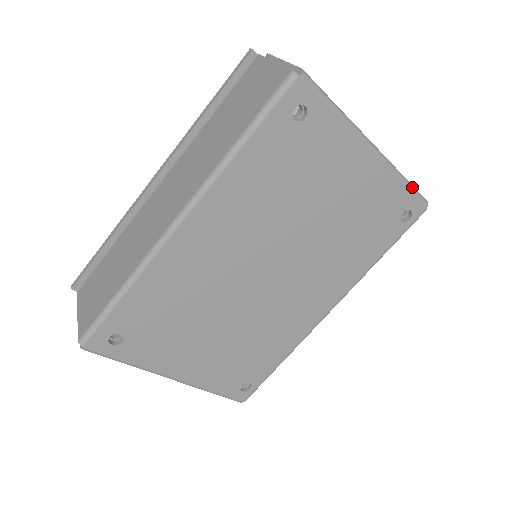
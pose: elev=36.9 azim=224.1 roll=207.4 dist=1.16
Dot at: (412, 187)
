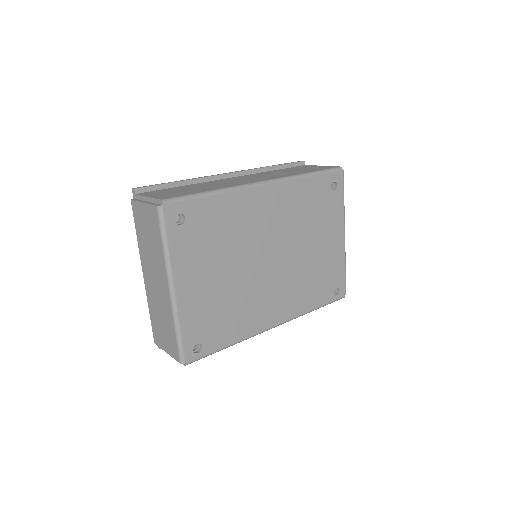
Dot at: occluded
